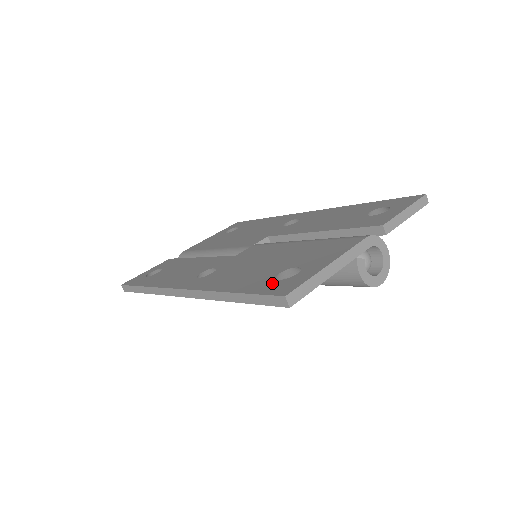
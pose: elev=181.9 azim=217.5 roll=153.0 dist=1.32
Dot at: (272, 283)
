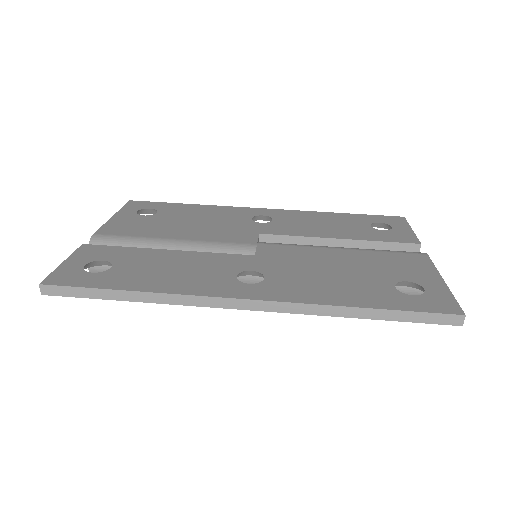
Dot at: (413, 299)
